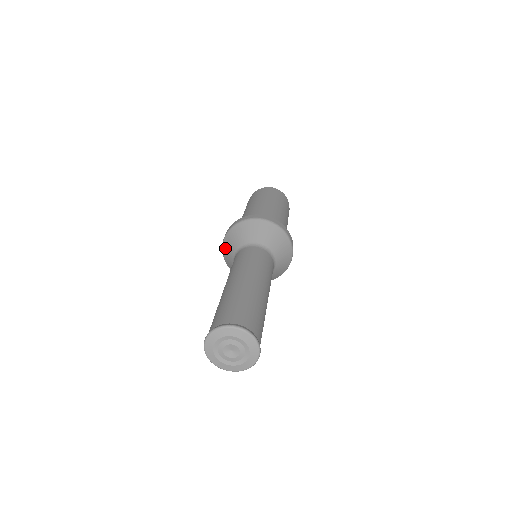
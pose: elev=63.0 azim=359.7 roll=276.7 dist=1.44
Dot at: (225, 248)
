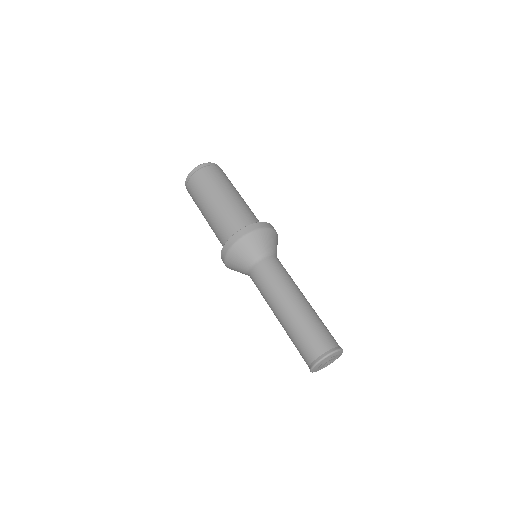
Dot at: (237, 252)
